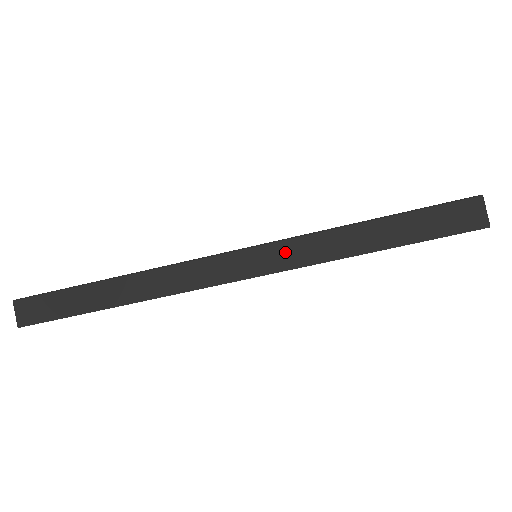
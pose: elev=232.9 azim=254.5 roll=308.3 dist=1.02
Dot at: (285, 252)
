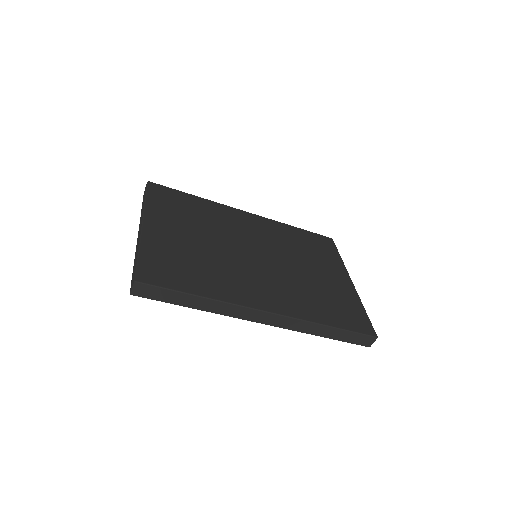
Dot at: (294, 323)
